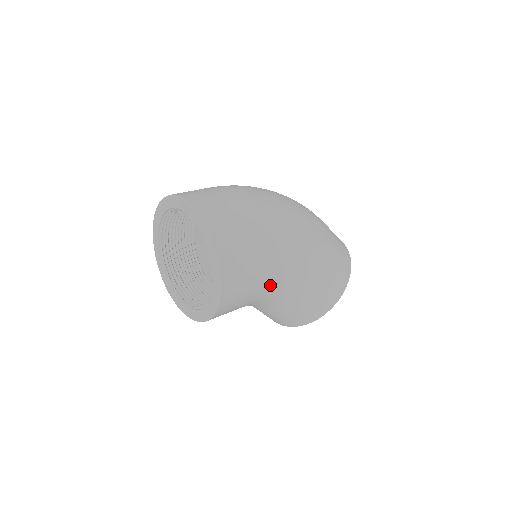
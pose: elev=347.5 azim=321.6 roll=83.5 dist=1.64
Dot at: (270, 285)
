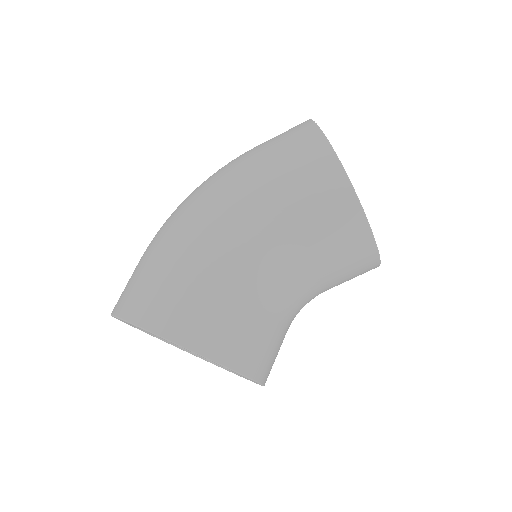
Dot at: (229, 265)
